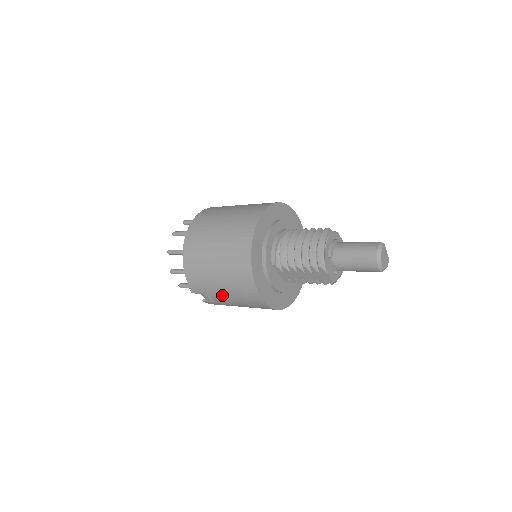
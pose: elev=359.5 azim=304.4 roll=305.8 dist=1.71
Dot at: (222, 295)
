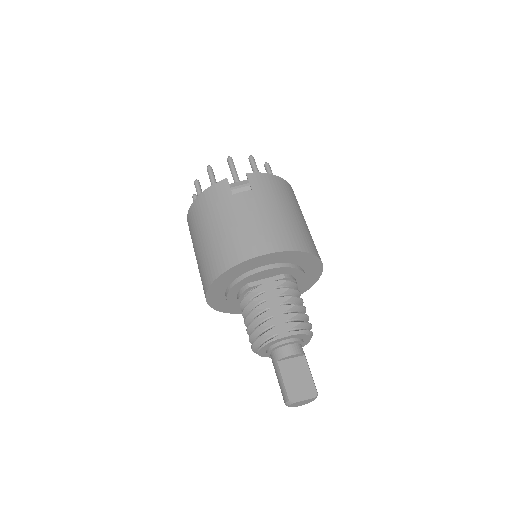
Dot at: occluded
